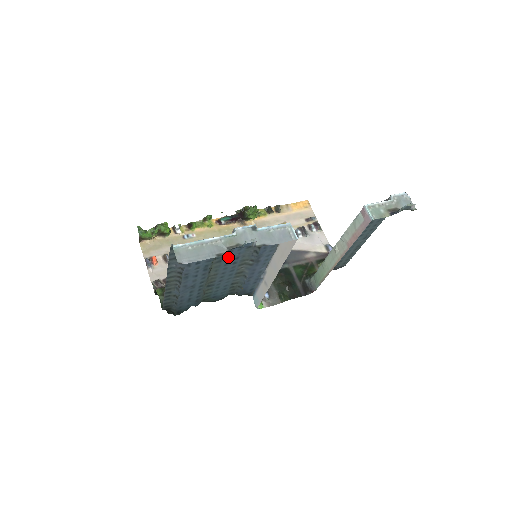
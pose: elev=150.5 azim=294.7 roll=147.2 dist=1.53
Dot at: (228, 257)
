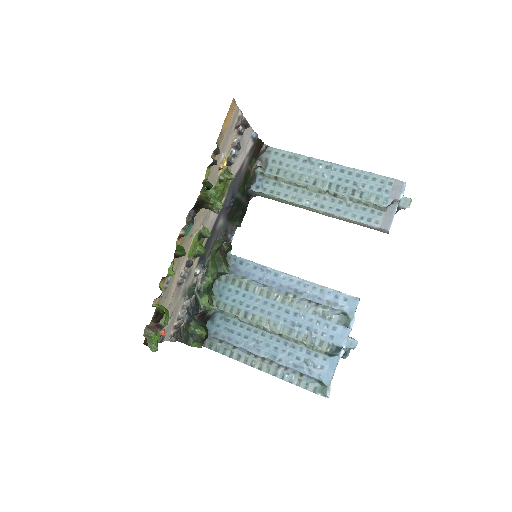
Dot at: (298, 325)
